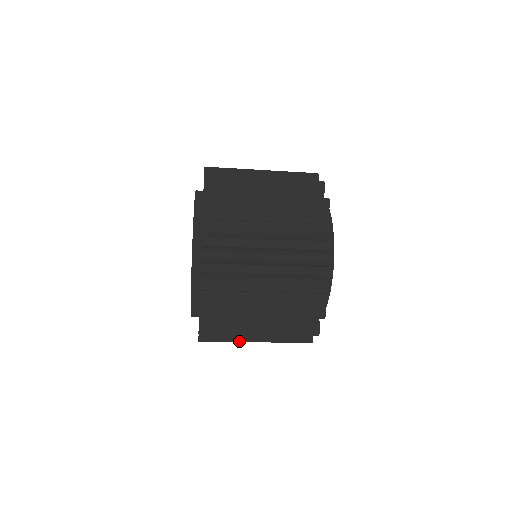
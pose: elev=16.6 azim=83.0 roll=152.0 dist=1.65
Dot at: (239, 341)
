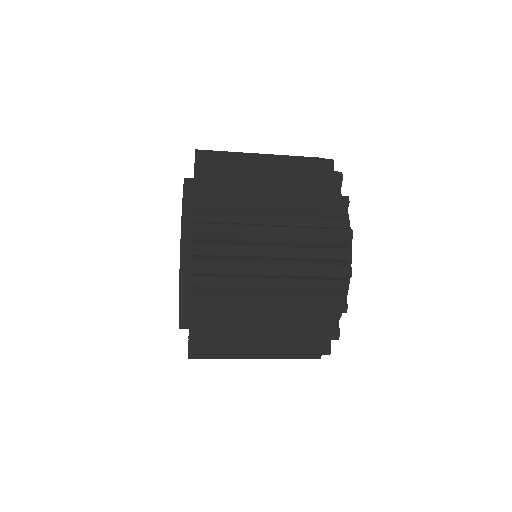
Dot at: occluded
